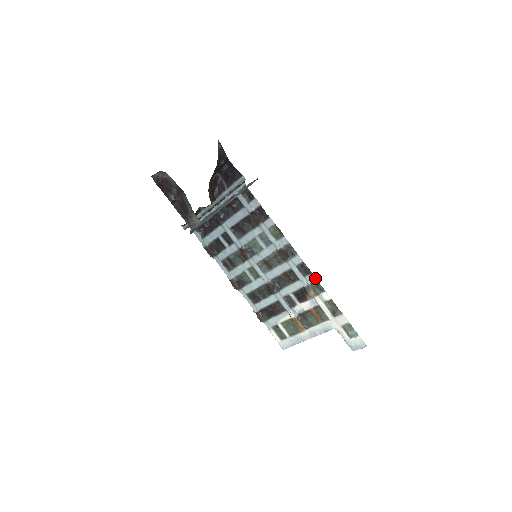
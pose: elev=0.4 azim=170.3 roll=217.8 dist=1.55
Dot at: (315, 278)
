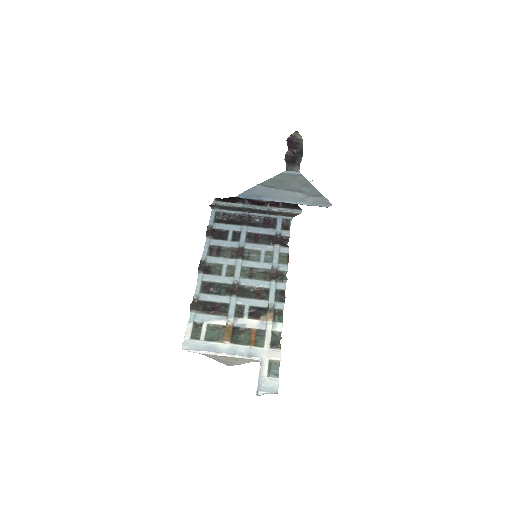
Dot at: (283, 307)
